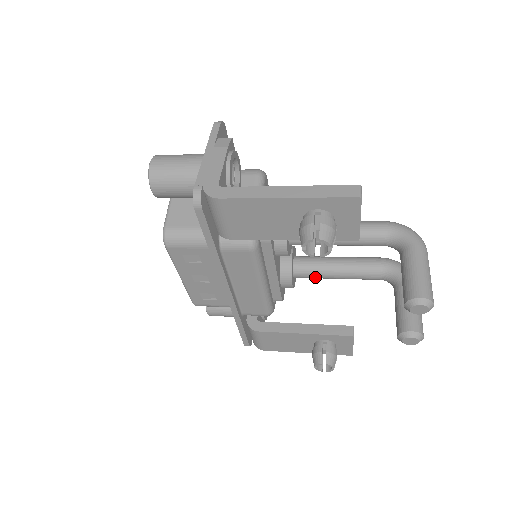
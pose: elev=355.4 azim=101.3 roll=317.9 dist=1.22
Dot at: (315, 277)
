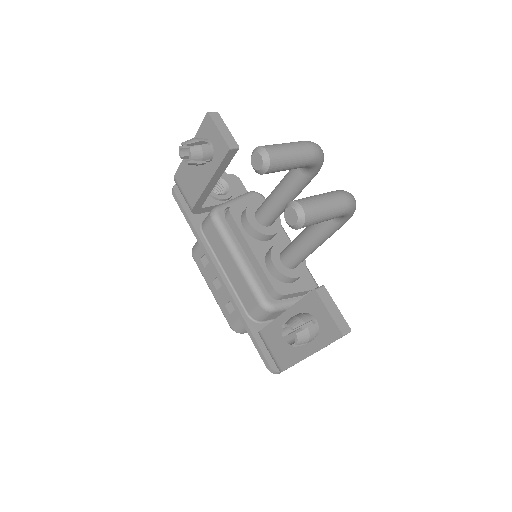
Dot at: (294, 253)
